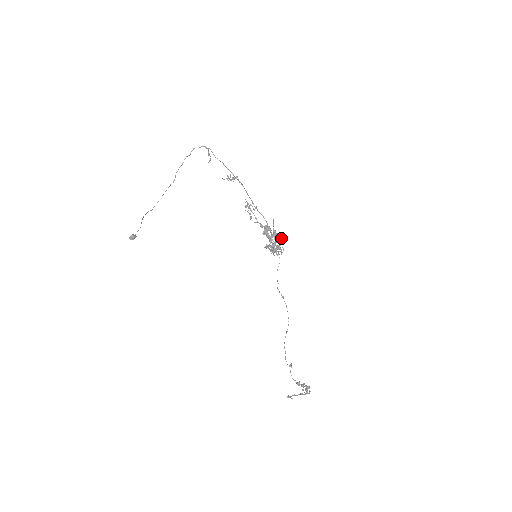
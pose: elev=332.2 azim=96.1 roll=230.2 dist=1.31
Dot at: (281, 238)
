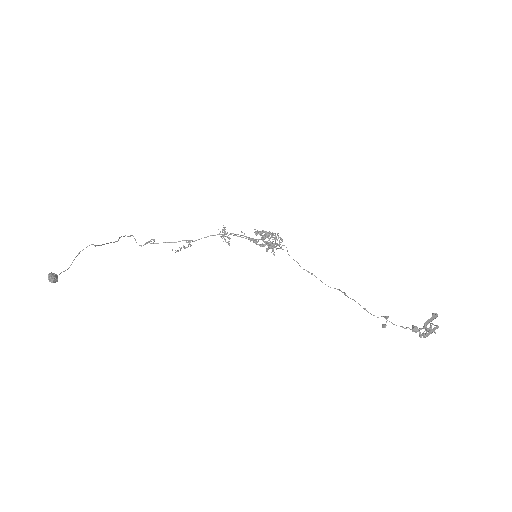
Dot at: occluded
